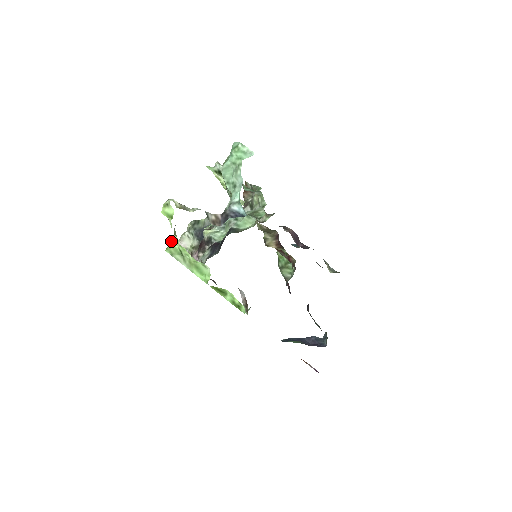
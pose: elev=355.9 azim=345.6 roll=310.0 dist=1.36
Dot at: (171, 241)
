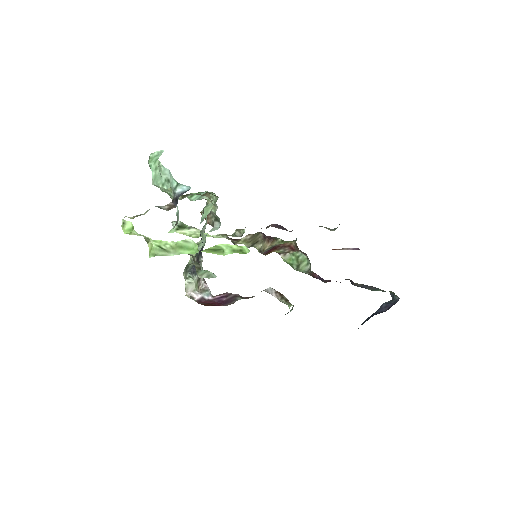
Dot at: occluded
